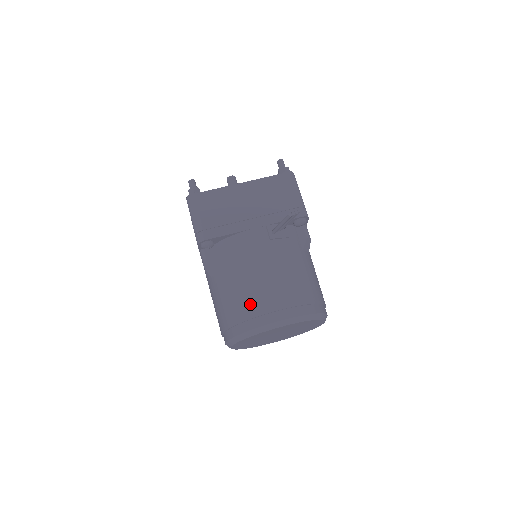
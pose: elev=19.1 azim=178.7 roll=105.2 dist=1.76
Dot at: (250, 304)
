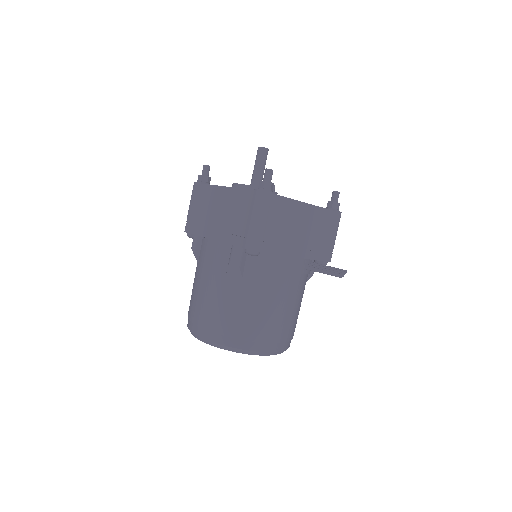
Dot at: (260, 328)
